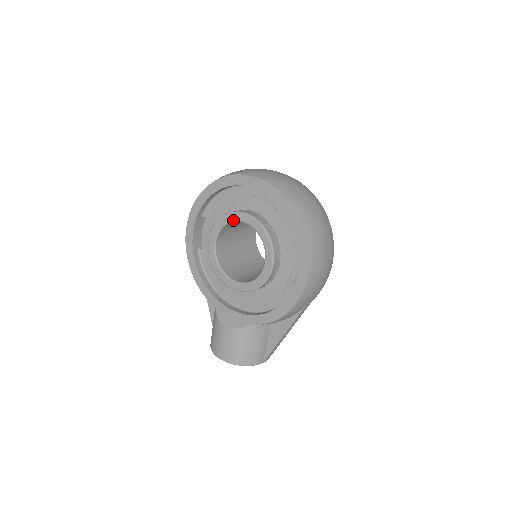
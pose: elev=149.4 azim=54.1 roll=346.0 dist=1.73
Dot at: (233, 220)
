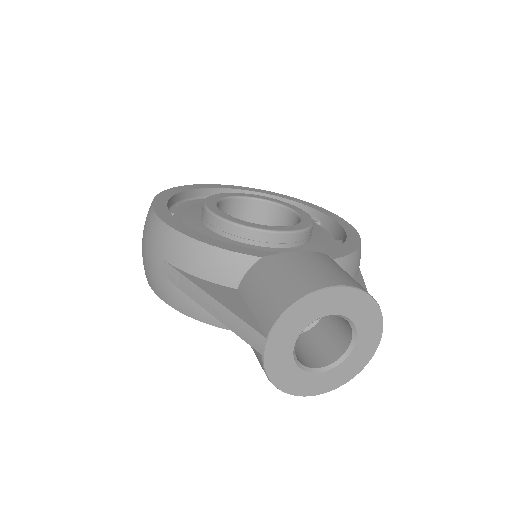
Dot at: (232, 195)
